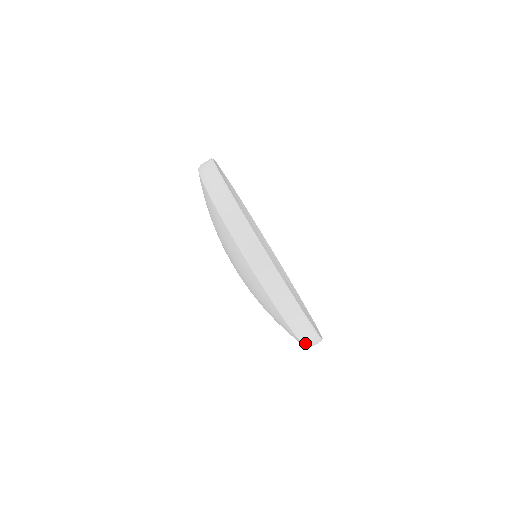
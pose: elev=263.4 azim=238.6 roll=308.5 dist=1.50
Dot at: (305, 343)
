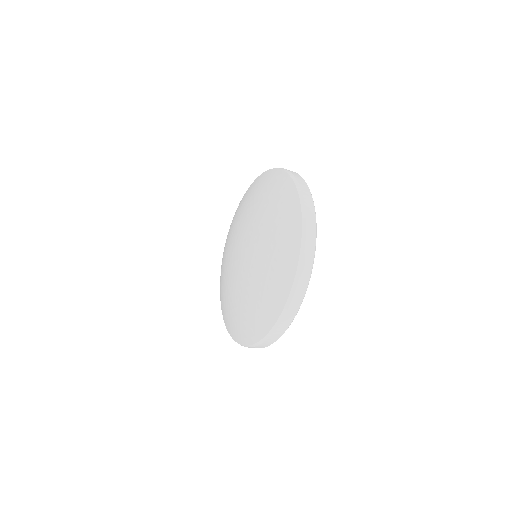
Dot at: occluded
